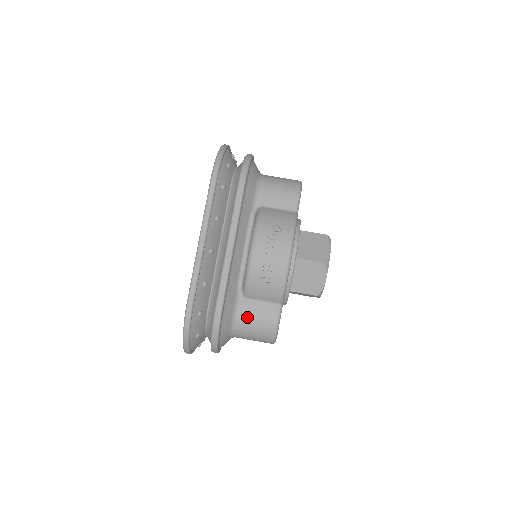
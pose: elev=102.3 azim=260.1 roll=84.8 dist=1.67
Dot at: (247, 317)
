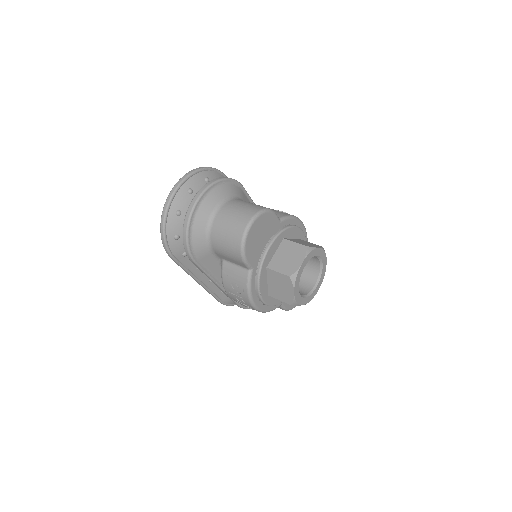
Dot at: occluded
